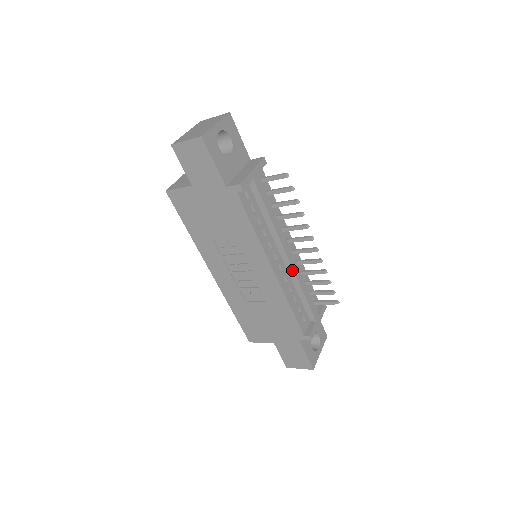
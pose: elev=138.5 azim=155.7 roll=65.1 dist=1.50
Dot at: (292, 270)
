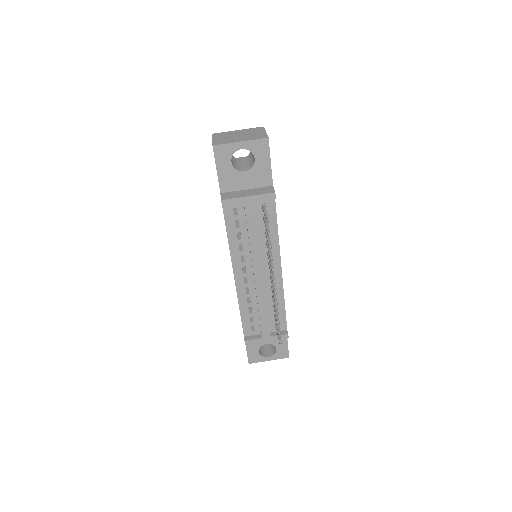
Dot at: (256, 289)
